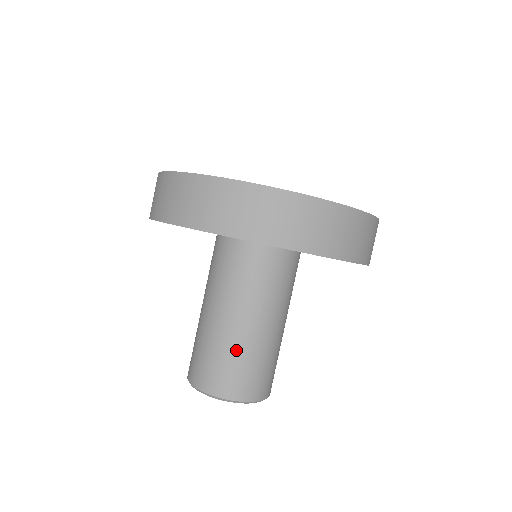
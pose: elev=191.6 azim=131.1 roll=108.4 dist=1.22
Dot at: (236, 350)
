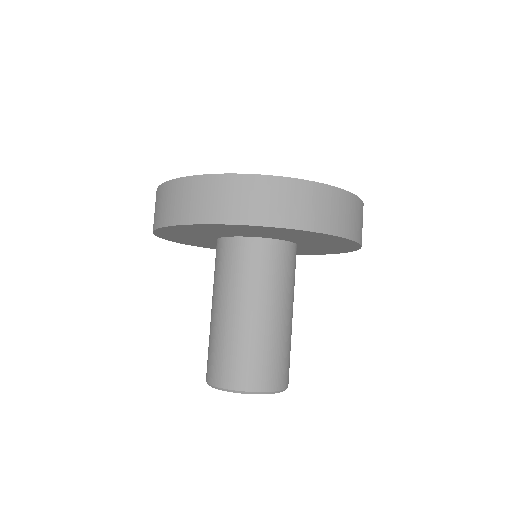
Dot at: (223, 339)
